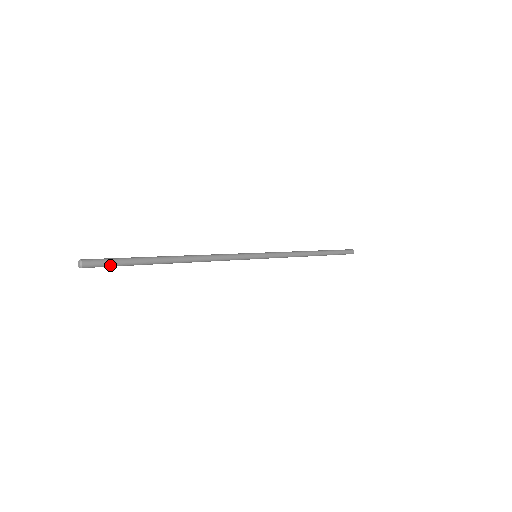
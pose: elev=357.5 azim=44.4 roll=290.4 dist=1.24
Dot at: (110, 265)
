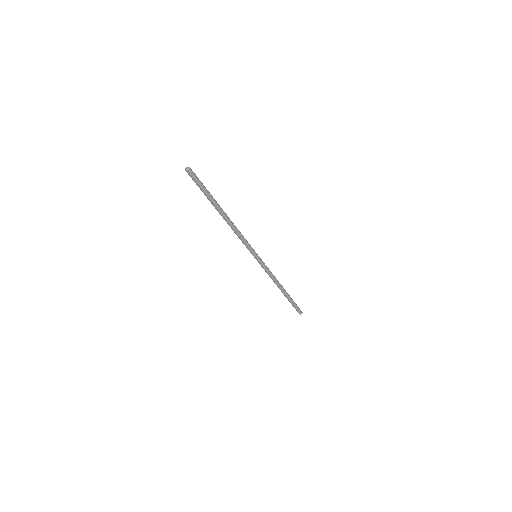
Dot at: (199, 181)
